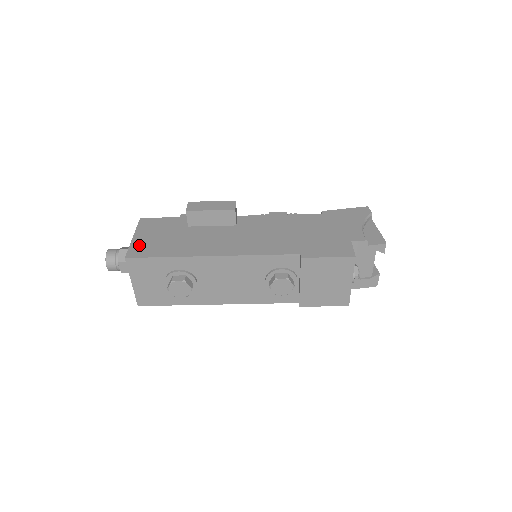
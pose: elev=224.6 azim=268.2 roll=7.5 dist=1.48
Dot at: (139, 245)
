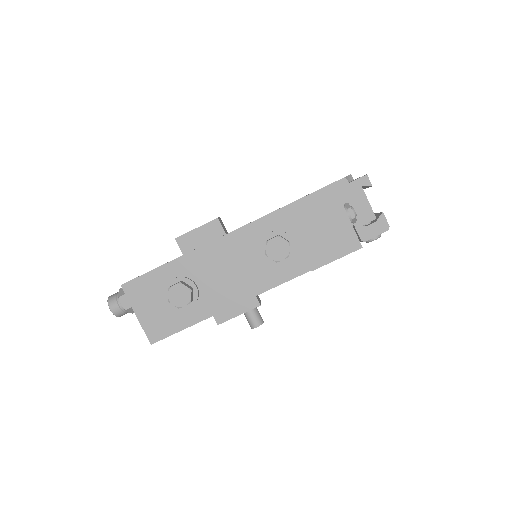
Dot at: occluded
